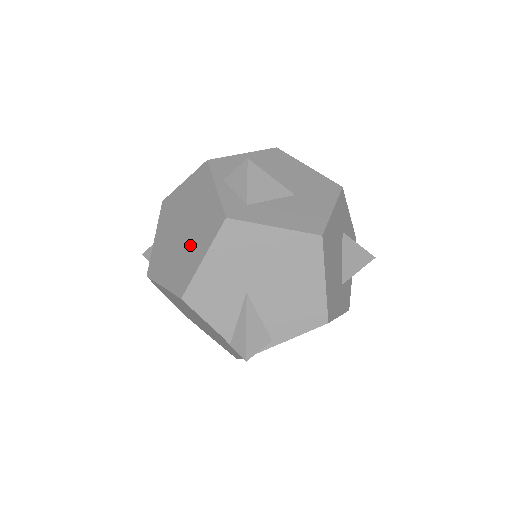
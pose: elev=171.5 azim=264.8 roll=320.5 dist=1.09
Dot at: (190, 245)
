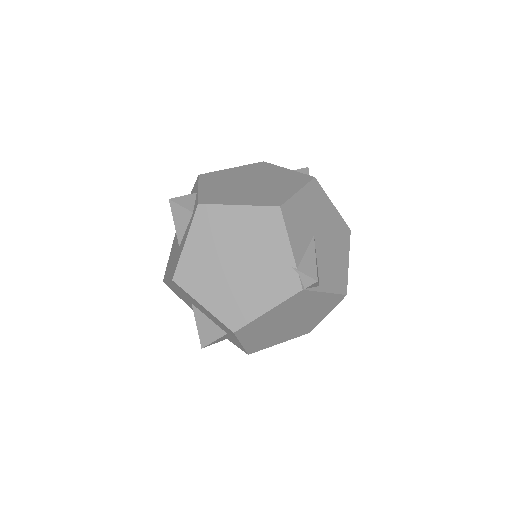
Dot at: (272, 187)
